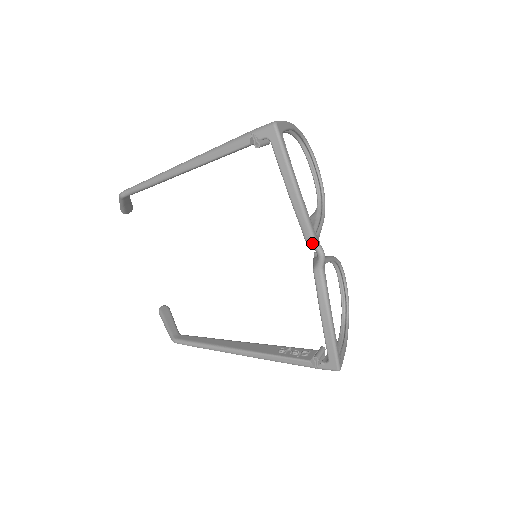
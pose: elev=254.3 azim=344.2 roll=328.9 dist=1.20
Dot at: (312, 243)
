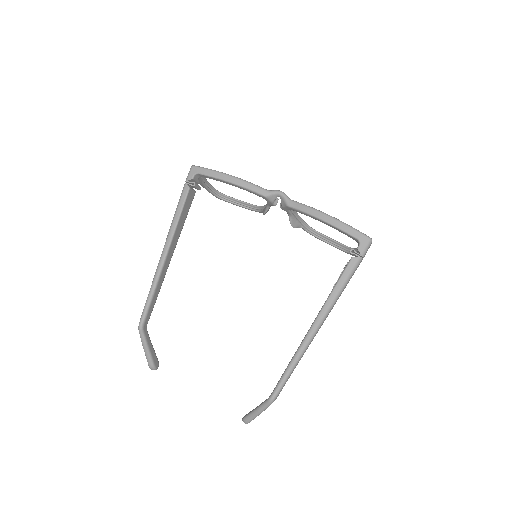
Dot at: (269, 193)
